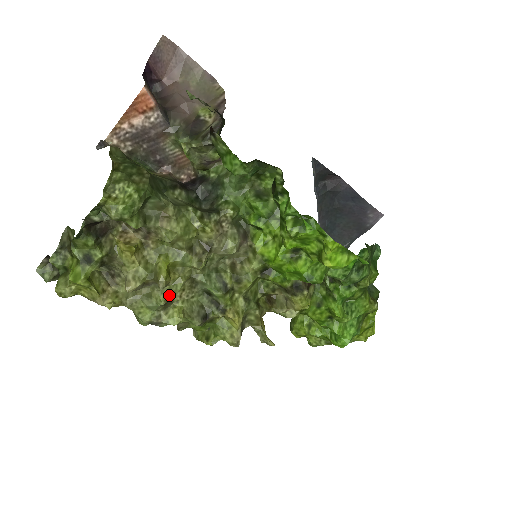
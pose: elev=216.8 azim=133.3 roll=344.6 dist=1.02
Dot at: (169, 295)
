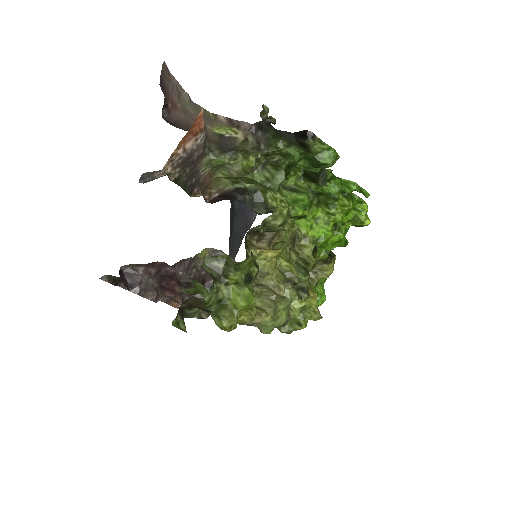
Dot at: (293, 290)
